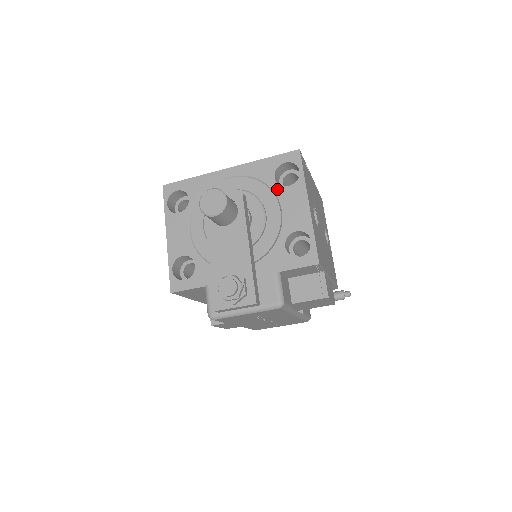
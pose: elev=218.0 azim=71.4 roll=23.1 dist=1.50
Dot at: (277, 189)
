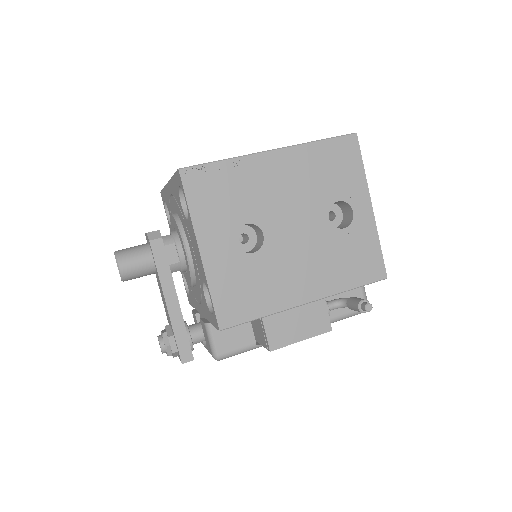
Dot at: (185, 221)
